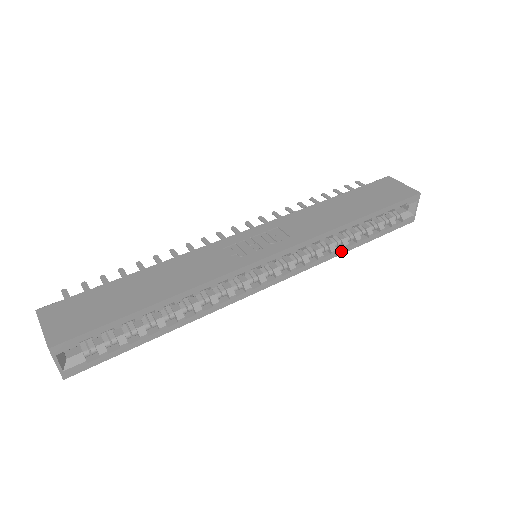
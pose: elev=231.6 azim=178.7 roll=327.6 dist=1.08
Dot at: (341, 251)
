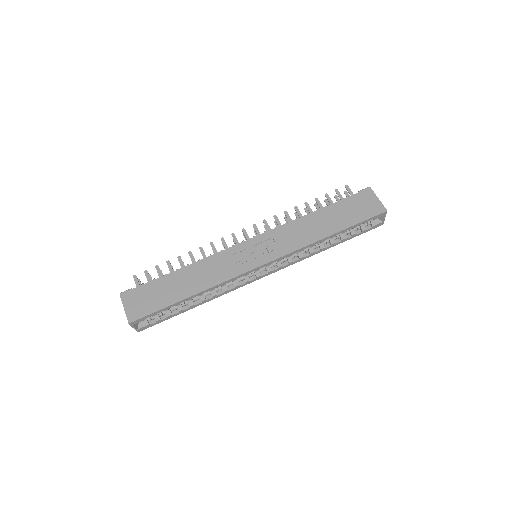
Dot at: (318, 252)
